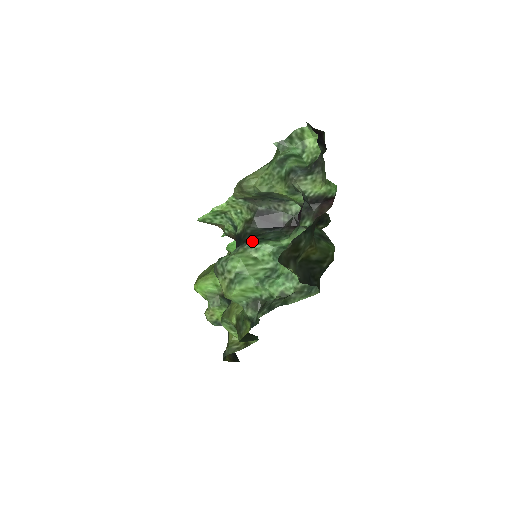
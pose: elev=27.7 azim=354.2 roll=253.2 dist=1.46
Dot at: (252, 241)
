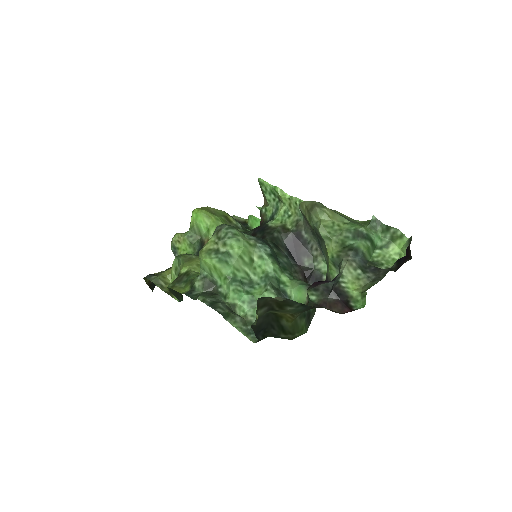
Dot at: (267, 247)
